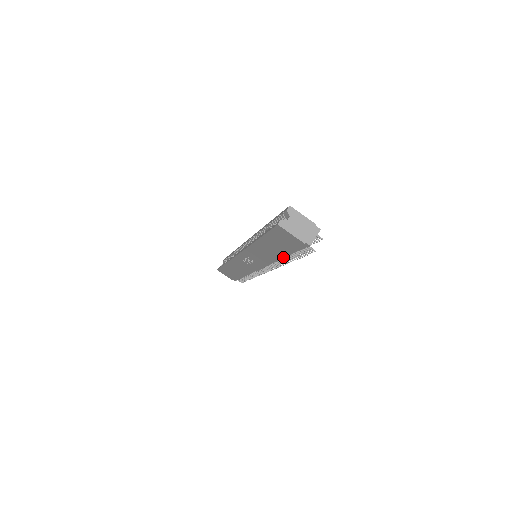
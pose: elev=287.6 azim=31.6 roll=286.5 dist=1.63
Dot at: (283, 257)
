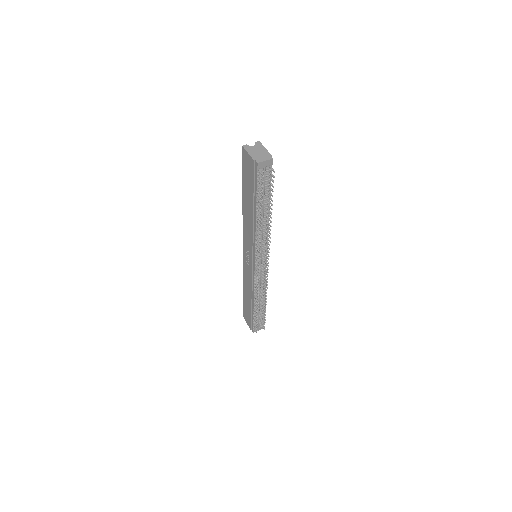
Dot at: (255, 214)
